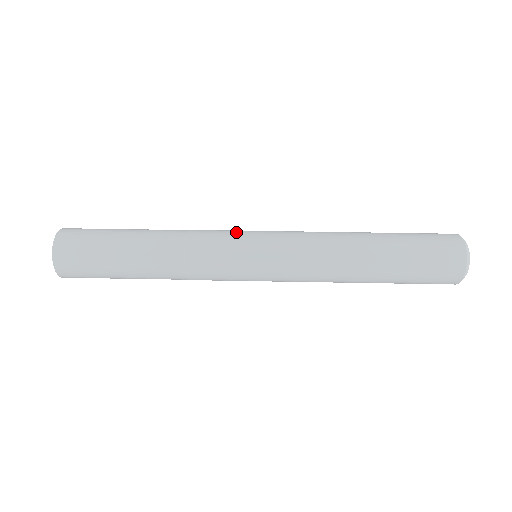
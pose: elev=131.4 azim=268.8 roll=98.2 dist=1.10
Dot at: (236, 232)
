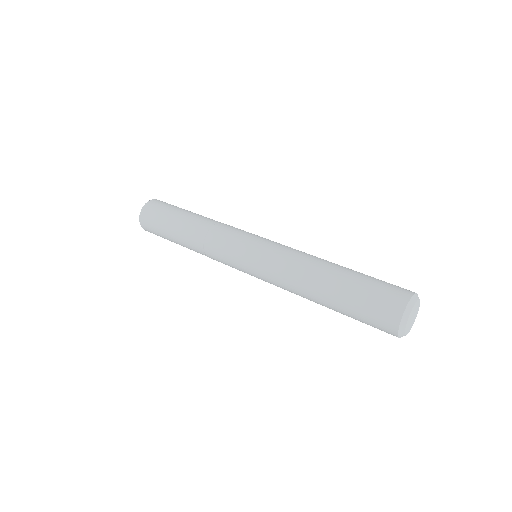
Dot at: (241, 236)
